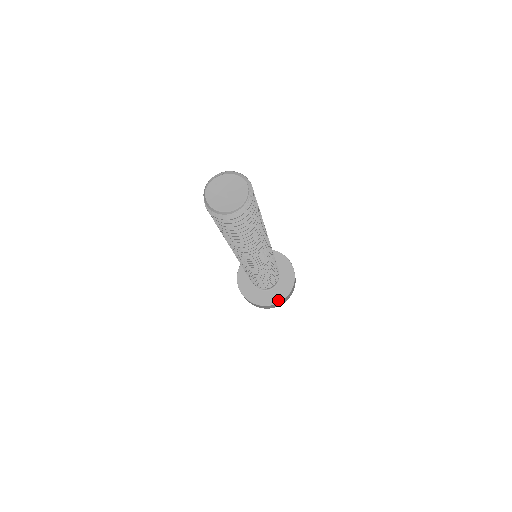
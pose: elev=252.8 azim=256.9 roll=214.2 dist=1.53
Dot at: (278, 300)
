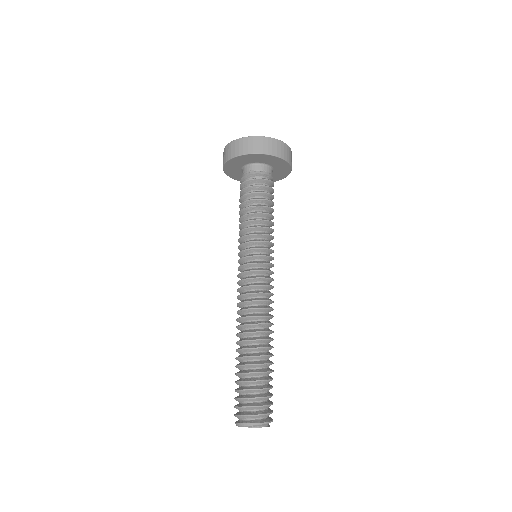
Dot at: occluded
